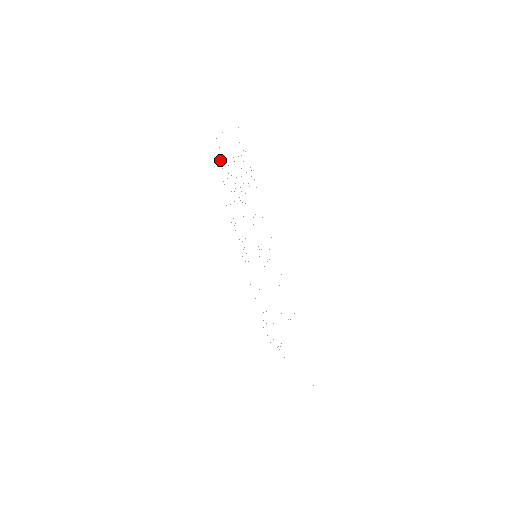
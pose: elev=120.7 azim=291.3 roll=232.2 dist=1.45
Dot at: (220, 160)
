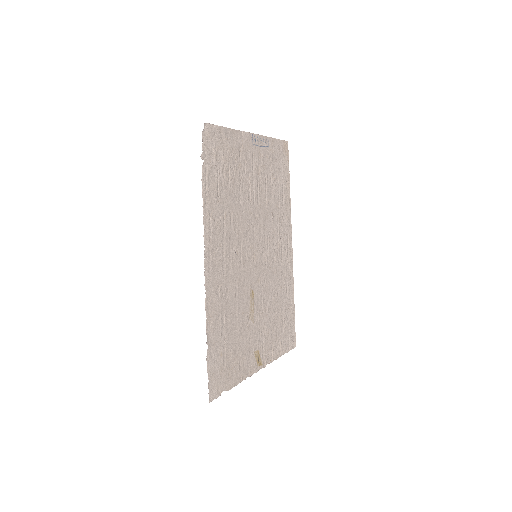
Dot at: (270, 157)
